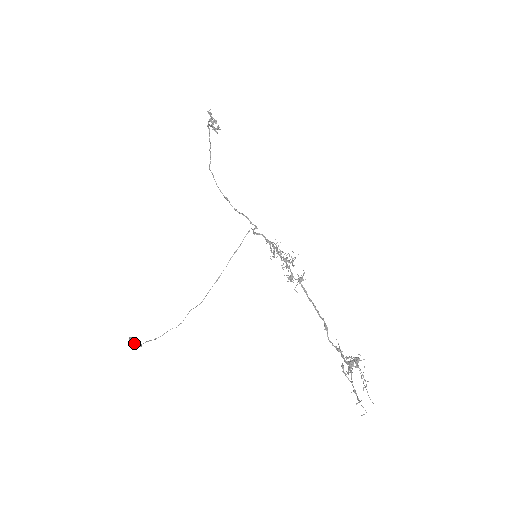
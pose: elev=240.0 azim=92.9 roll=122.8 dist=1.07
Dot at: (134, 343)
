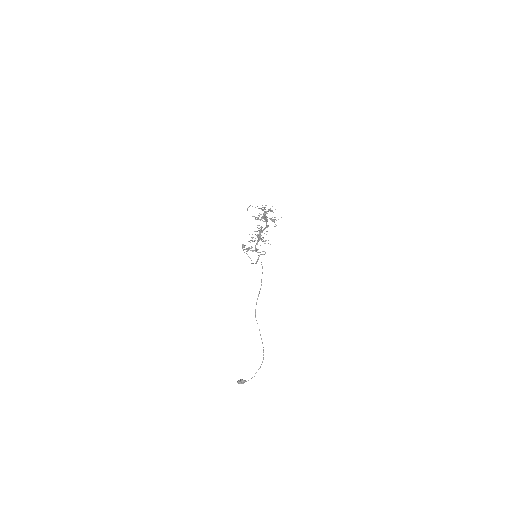
Dot at: (239, 380)
